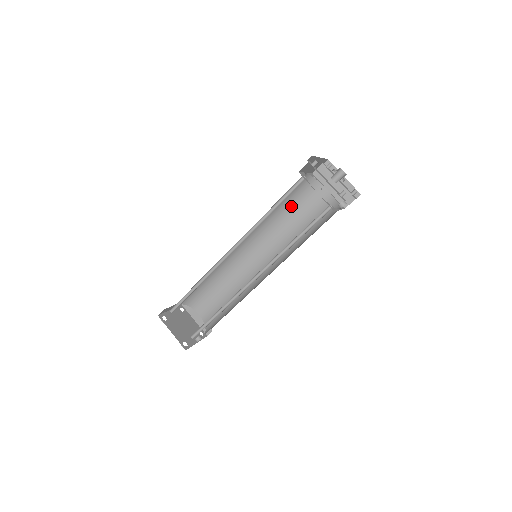
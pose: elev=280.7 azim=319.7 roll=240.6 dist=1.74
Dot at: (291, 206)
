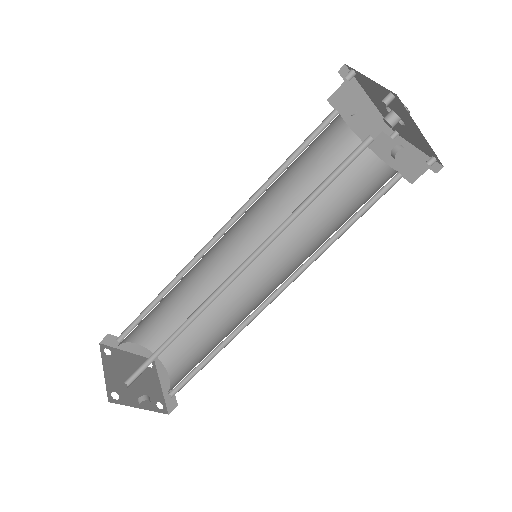
Dot at: (327, 192)
